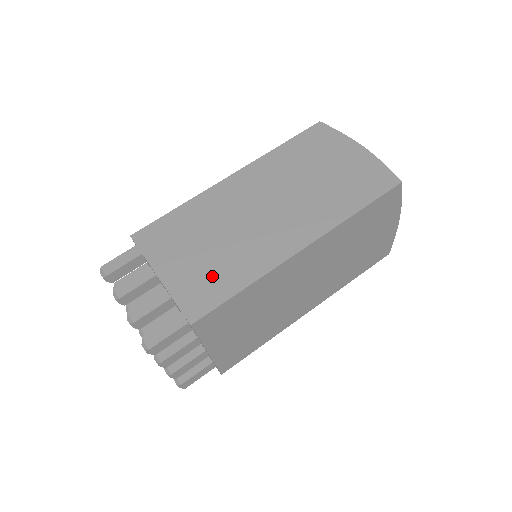
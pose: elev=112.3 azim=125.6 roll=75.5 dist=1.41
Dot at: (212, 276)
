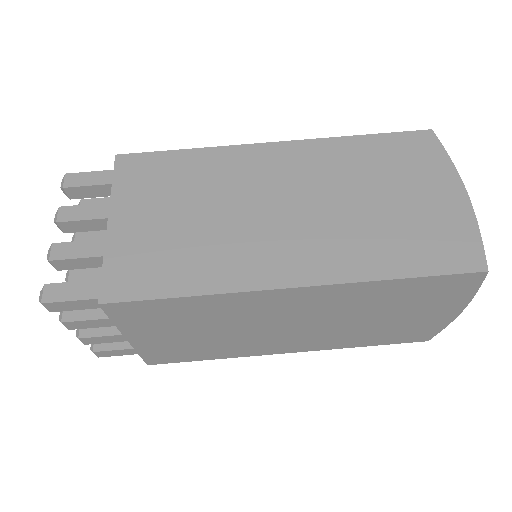
Dot at: (164, 257)
